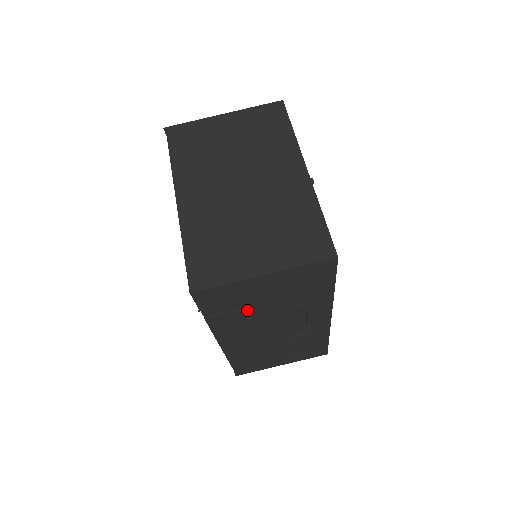
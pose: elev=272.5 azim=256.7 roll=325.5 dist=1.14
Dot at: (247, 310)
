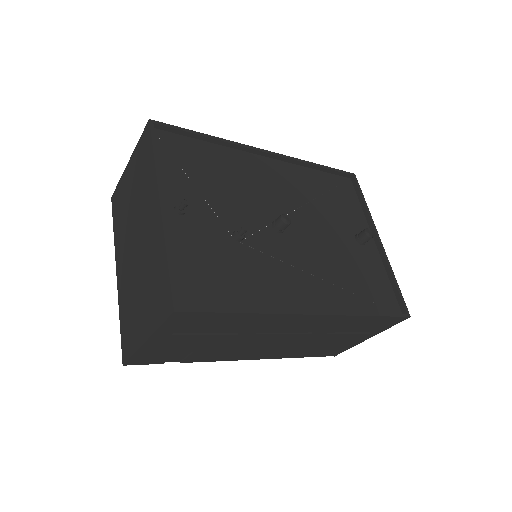
Dot at: (202, 349)
